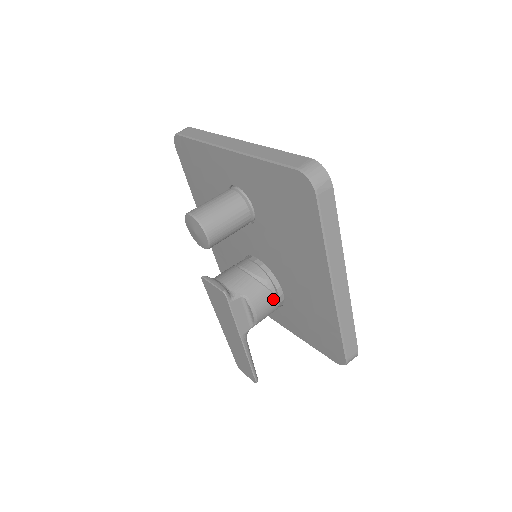
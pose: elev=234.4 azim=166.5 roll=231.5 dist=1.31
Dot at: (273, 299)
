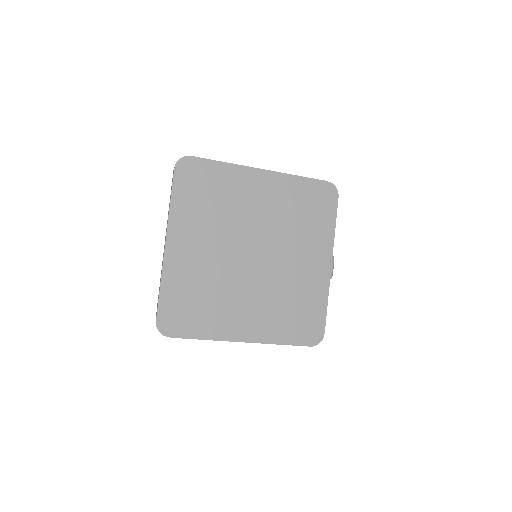
Dot at: occluded
